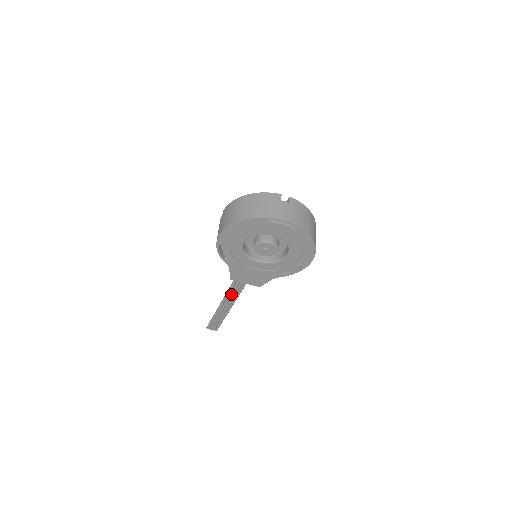
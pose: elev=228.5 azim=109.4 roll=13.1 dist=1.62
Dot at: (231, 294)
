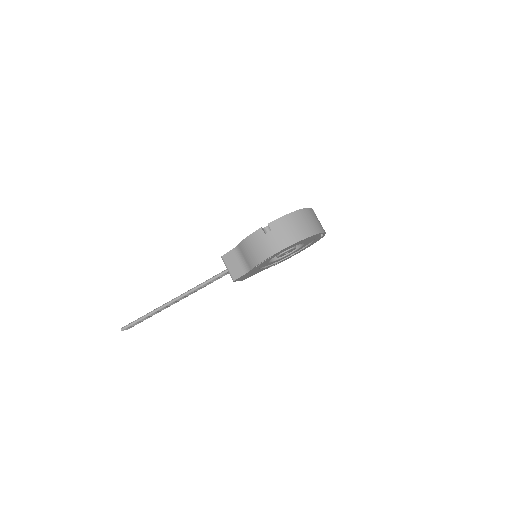
Dot at: (194, 291)
